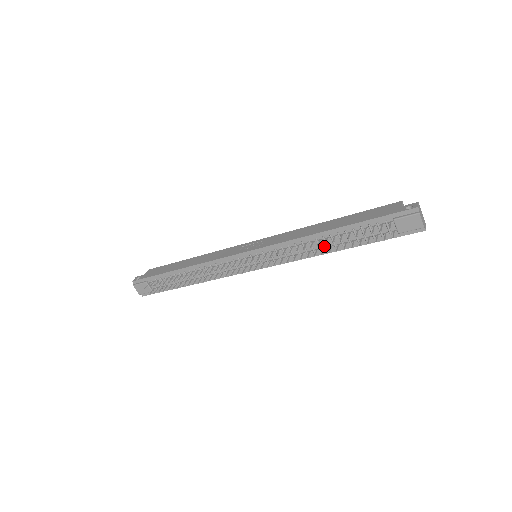
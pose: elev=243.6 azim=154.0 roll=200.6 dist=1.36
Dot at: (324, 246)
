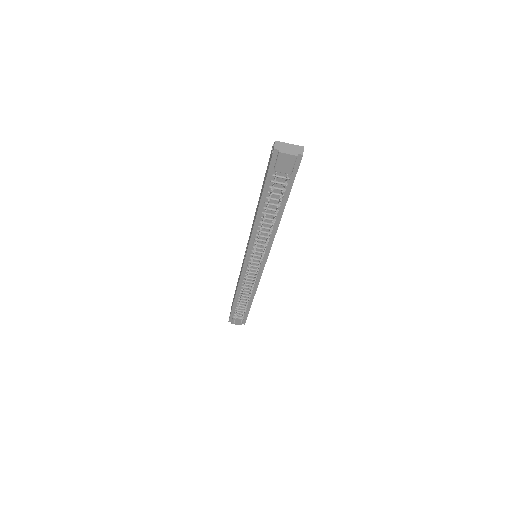
Dot at: (271, 221)
